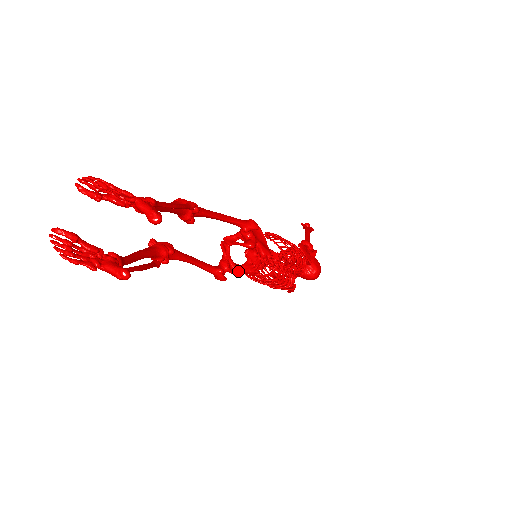
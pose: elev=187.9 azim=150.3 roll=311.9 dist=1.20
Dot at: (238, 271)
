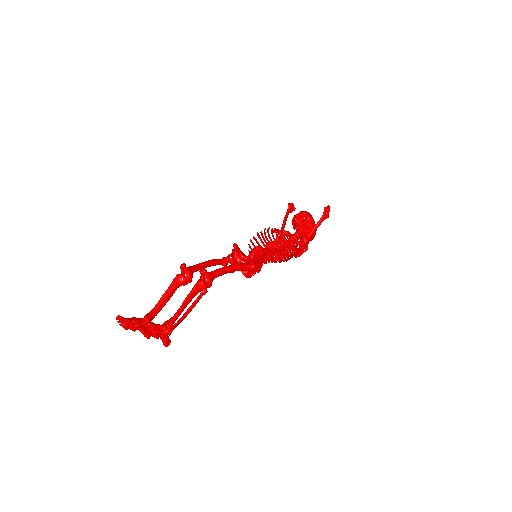
Dot at: occluded
